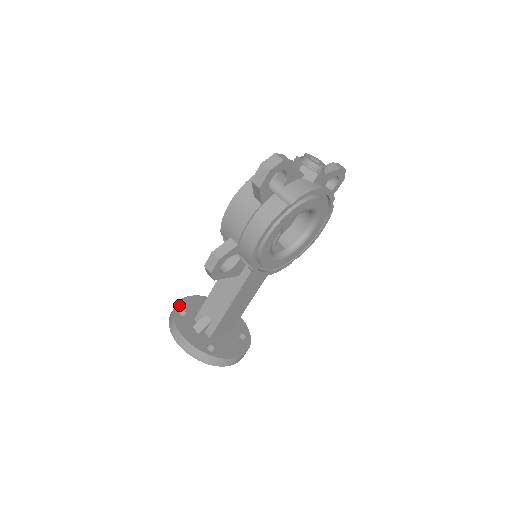
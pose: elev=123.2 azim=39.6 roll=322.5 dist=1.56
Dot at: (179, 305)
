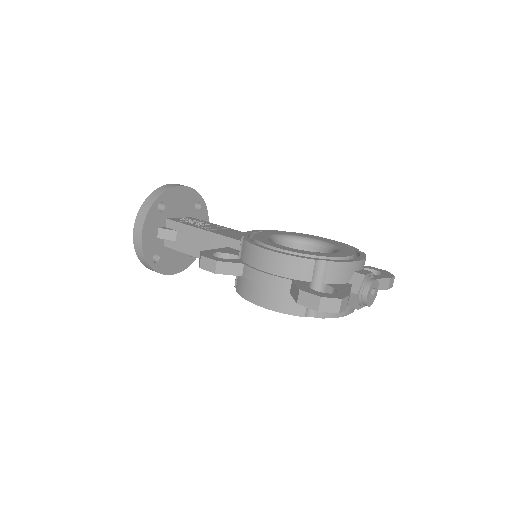
Dot at: (165, 195)
